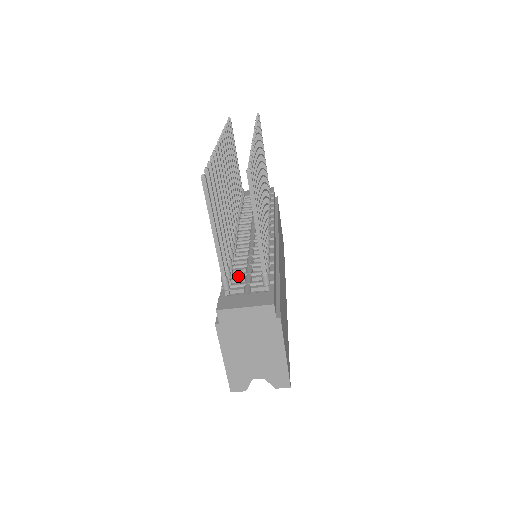
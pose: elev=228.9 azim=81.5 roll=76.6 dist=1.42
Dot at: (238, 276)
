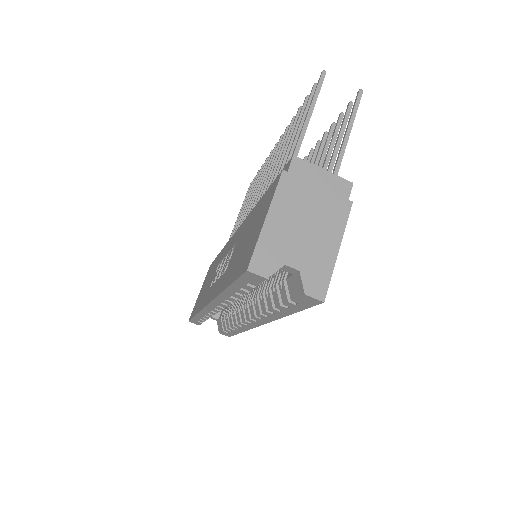
Dot at: occluded
